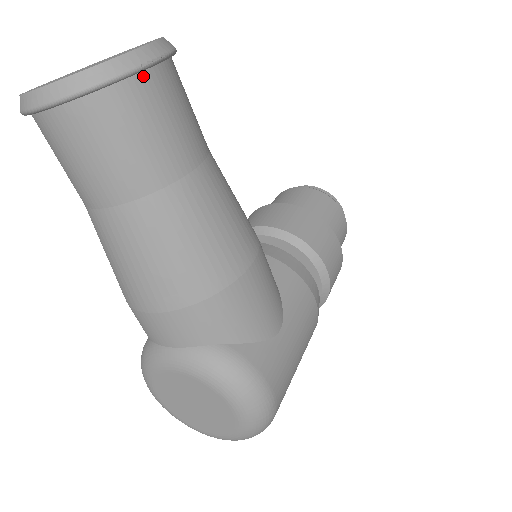
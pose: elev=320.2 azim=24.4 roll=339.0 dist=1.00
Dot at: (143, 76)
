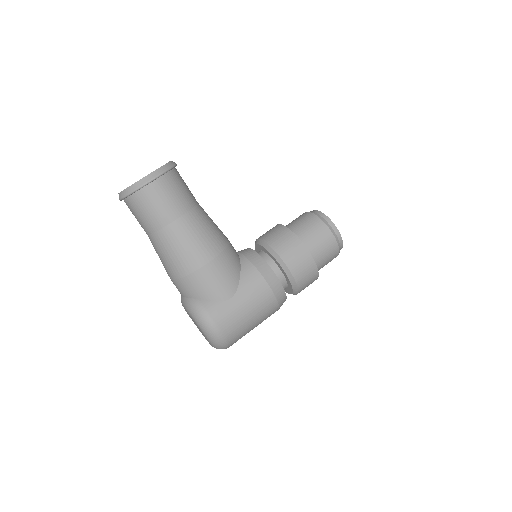
Dot at: (146, 187)
